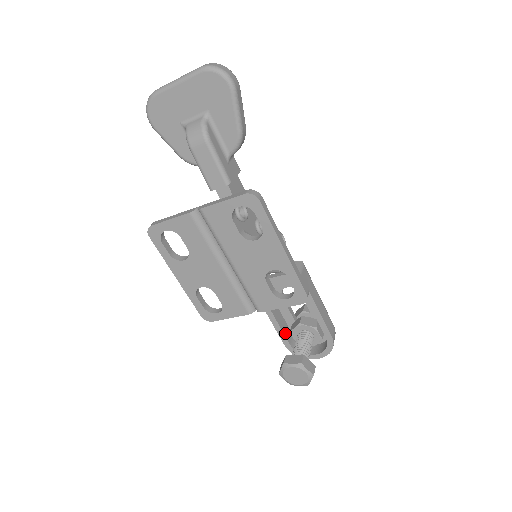
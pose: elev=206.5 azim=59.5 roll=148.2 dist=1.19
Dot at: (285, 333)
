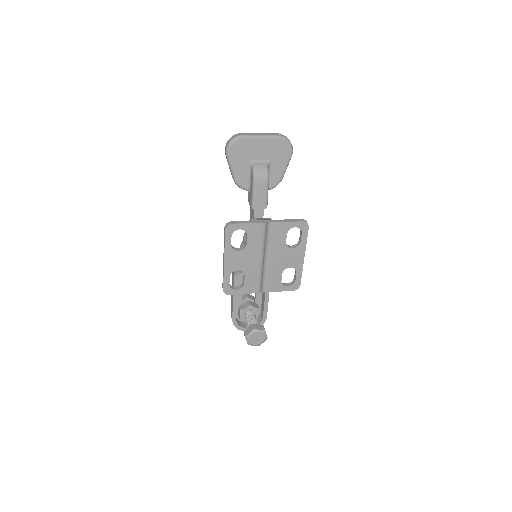
Dot at: (236, 311)
